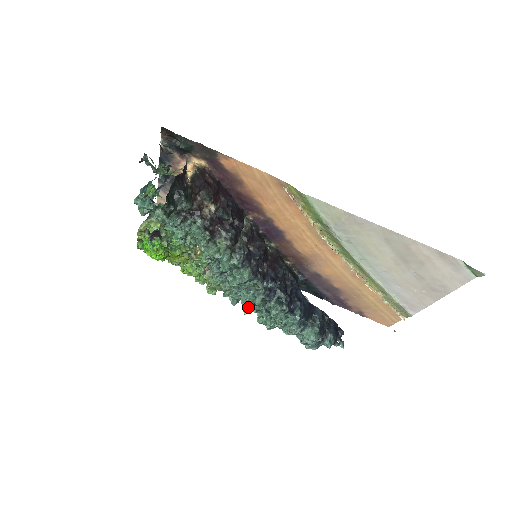
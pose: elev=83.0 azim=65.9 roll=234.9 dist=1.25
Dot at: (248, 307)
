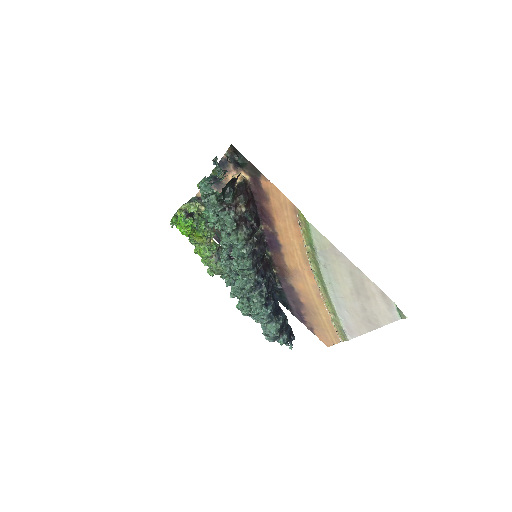
Dot at: (238, 290)
